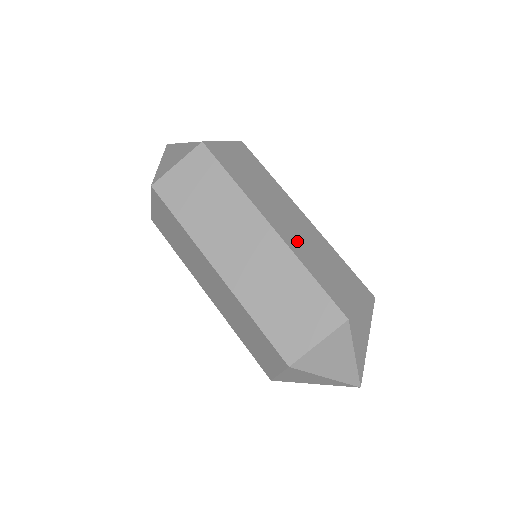
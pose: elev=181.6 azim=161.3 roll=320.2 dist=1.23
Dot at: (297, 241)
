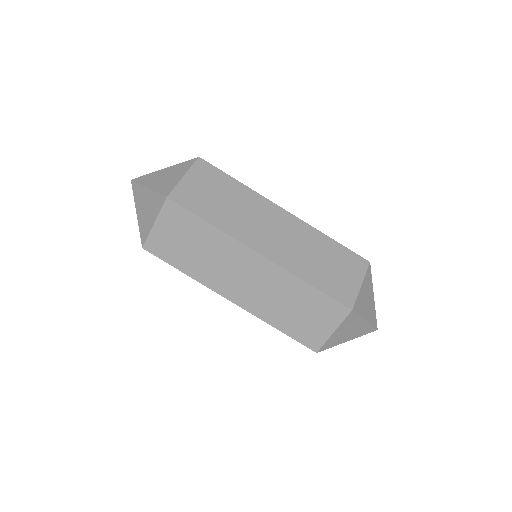
Dot at: (287, 253)
